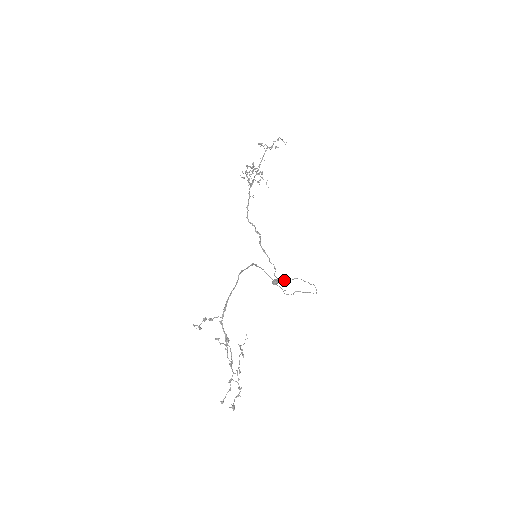
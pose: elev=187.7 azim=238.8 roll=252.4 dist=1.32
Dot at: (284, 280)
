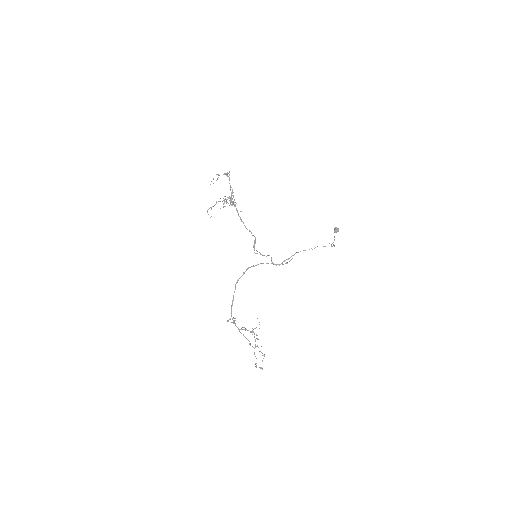
Dot at: occluded
